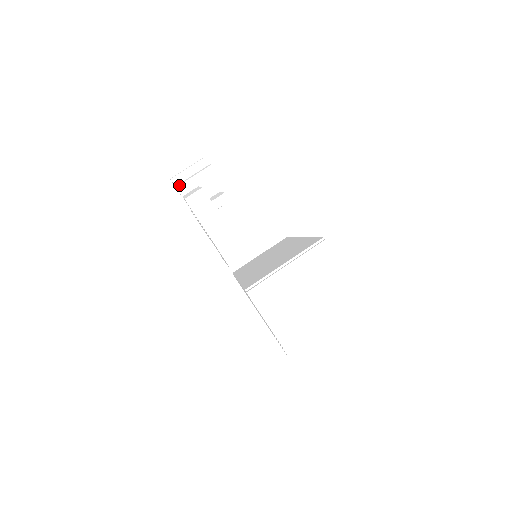
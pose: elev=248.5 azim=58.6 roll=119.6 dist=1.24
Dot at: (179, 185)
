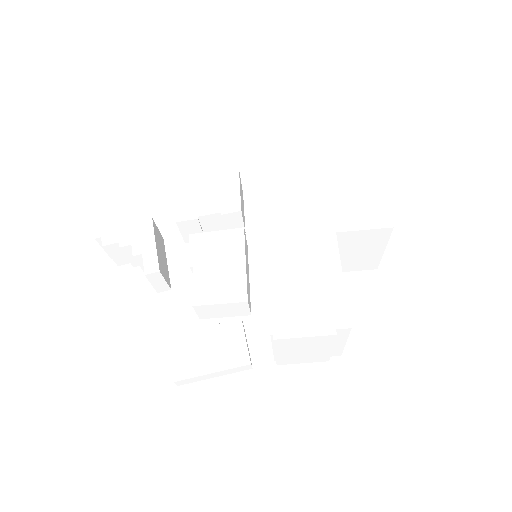
Dot at: occluded
